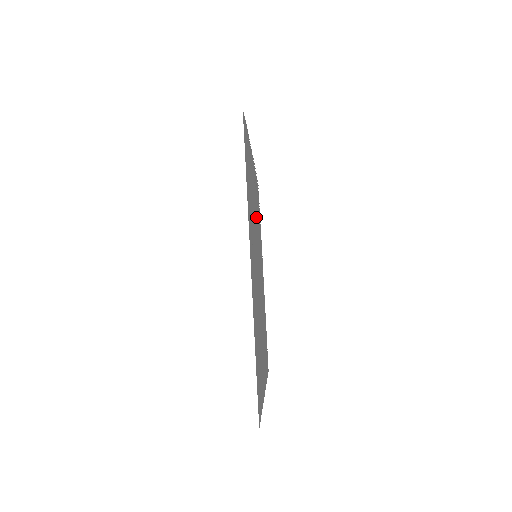
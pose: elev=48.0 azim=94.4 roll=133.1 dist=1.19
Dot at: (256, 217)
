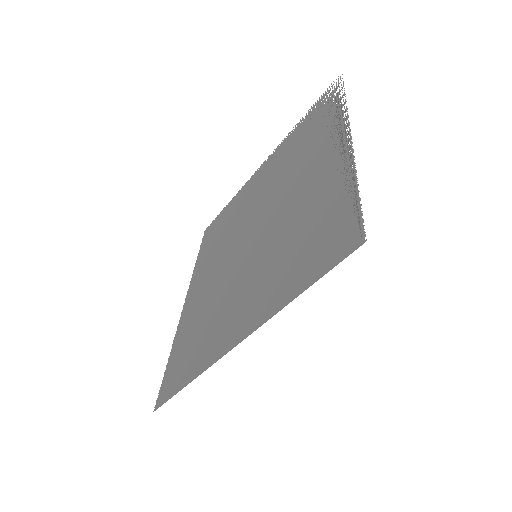
Dot at: (294, 184)
